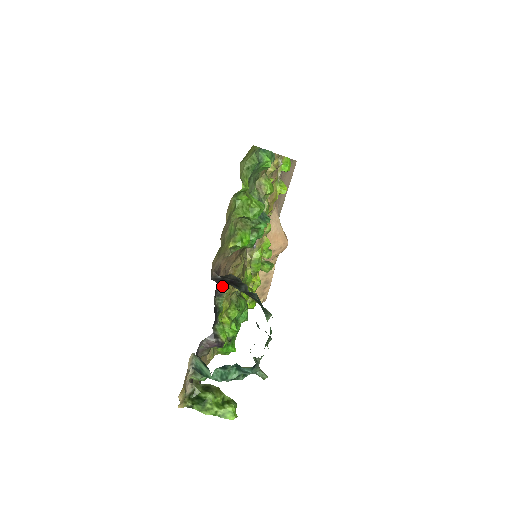
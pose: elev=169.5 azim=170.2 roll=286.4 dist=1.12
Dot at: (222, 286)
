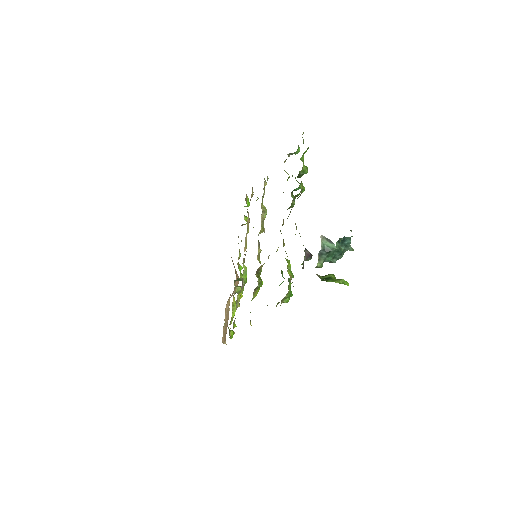
Dot at: (295, 223)
